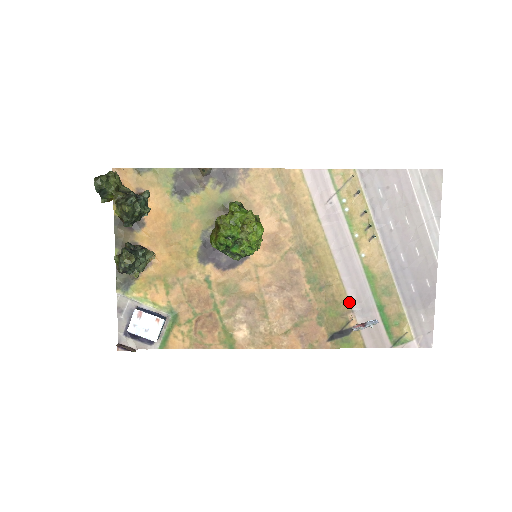
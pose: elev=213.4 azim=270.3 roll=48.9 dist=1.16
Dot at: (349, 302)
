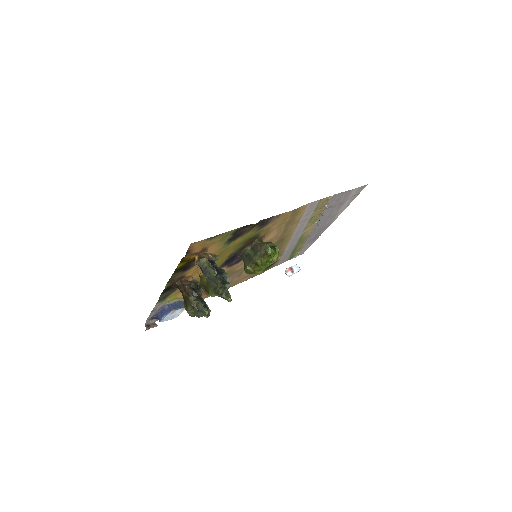
Dot at: (283, 252)
